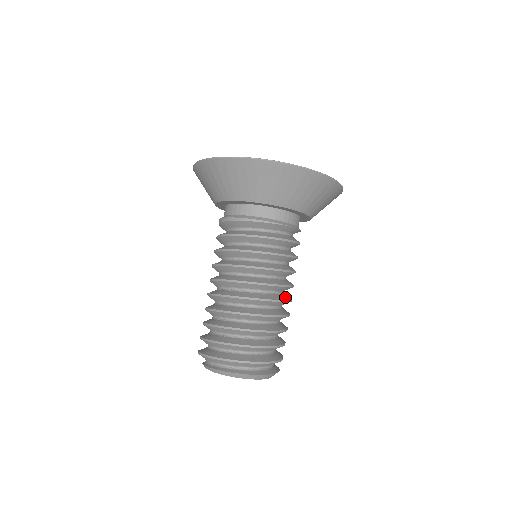
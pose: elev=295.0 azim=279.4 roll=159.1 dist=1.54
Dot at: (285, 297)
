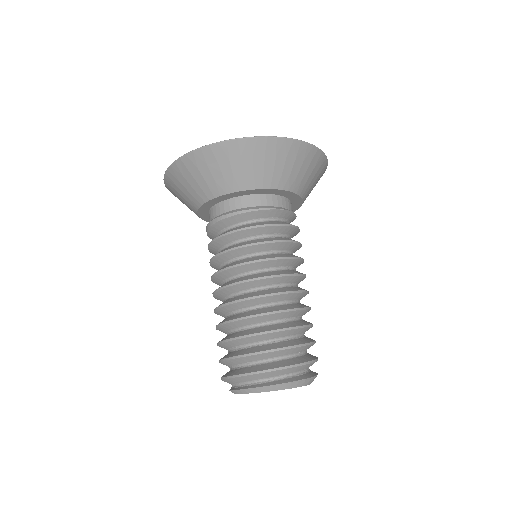
Dot at: (301, 288)
